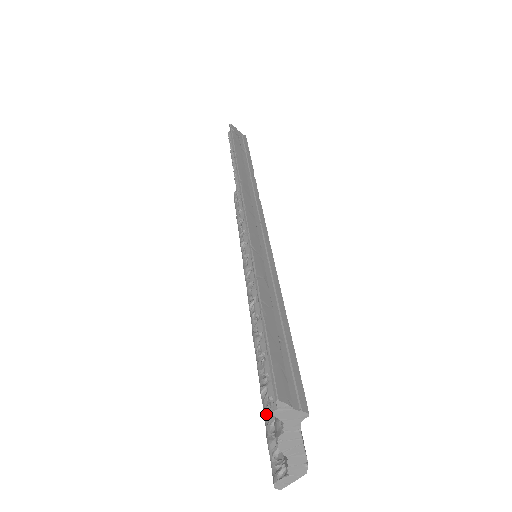
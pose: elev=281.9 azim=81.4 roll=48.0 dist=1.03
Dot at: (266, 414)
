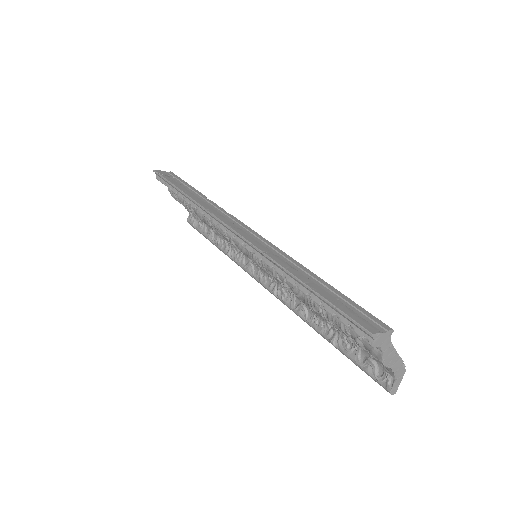
Dot at: (349, 355)
